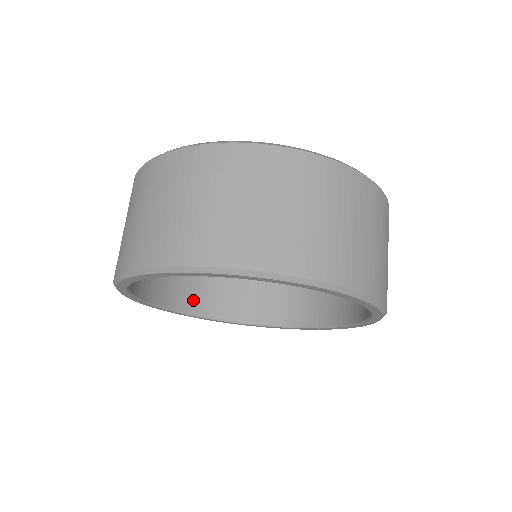
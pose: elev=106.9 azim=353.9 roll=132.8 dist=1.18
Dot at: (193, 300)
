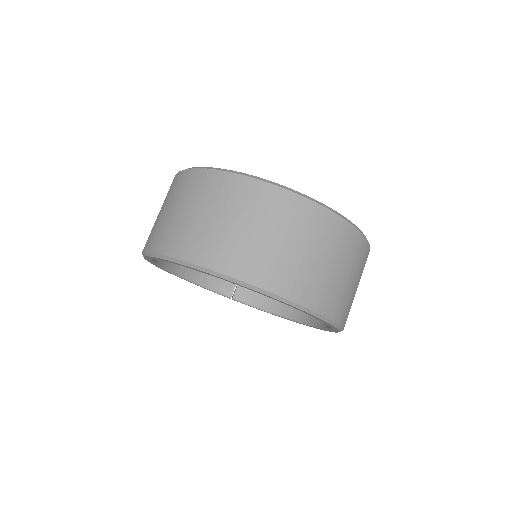
Dot at: occluded
